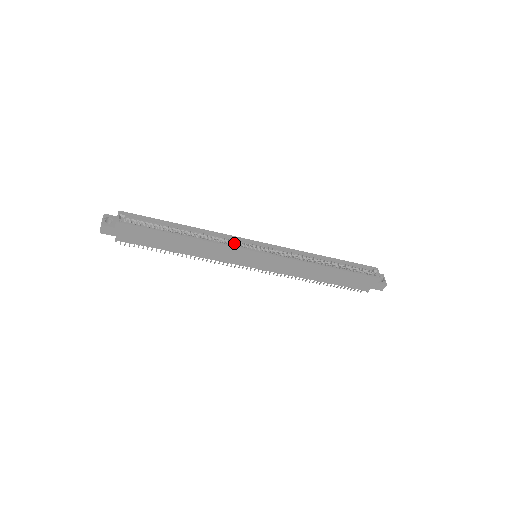
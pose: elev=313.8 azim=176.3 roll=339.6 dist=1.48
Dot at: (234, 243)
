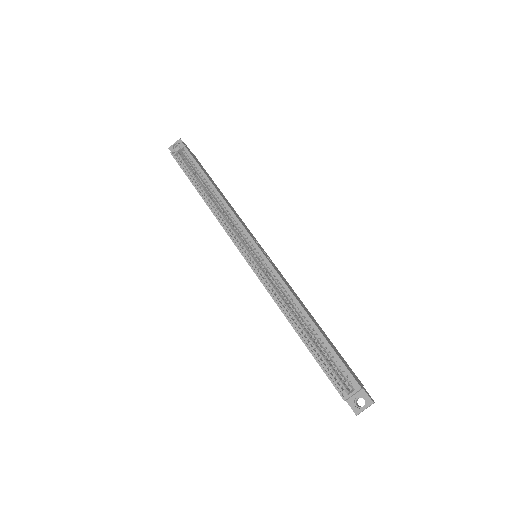
Dot at: (238, 229)
